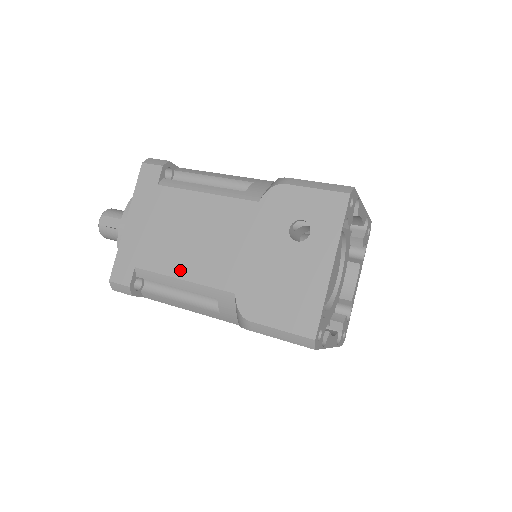
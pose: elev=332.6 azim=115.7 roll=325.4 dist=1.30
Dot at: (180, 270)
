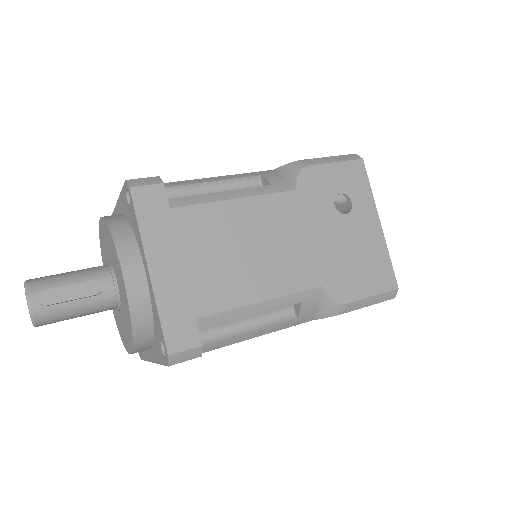
Dot at: (255, 293)
